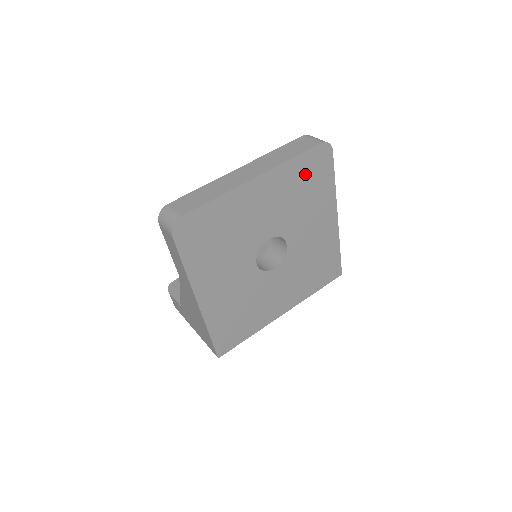
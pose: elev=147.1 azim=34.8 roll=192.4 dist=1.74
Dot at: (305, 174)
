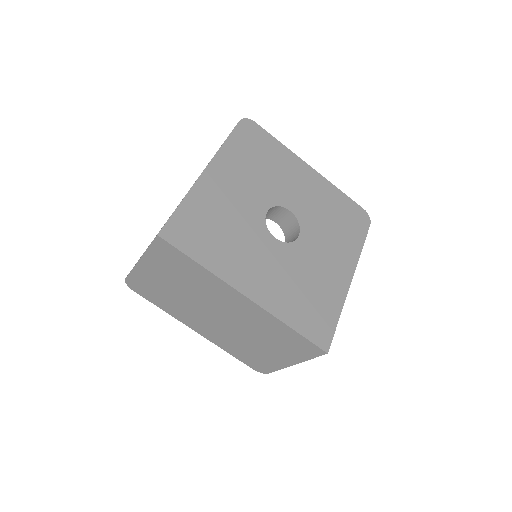
Dot at: (343, 211)
